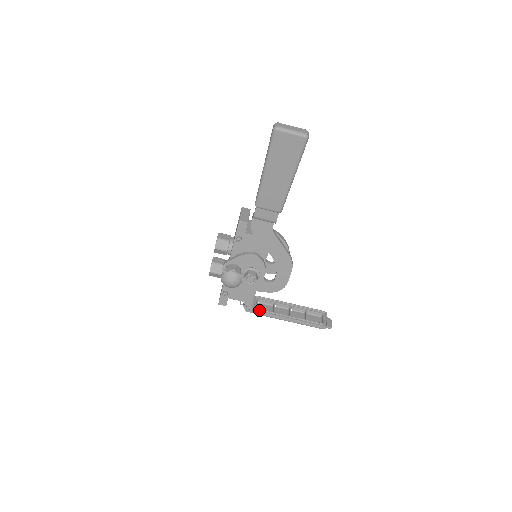
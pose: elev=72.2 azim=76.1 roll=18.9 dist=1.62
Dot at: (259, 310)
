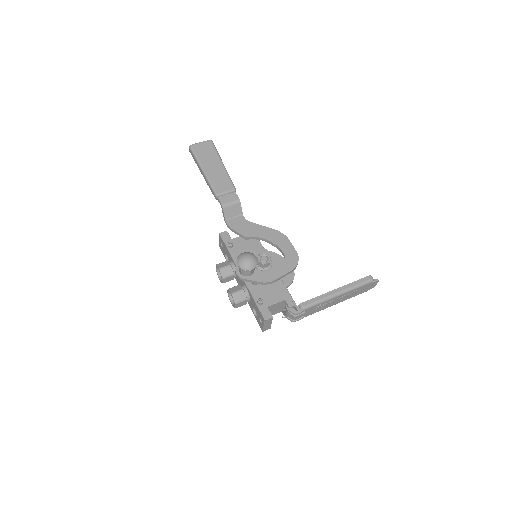
Dot at: (305, 304)
